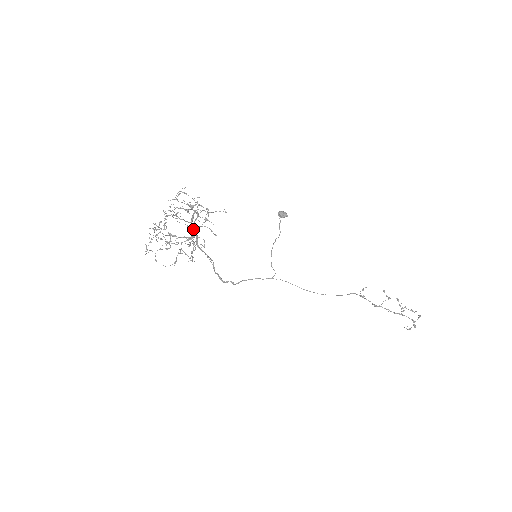
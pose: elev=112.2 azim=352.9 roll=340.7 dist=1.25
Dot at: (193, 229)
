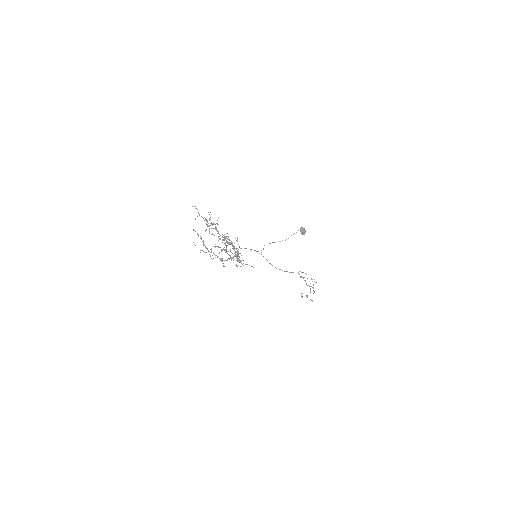
Dot at: (230, 243)
